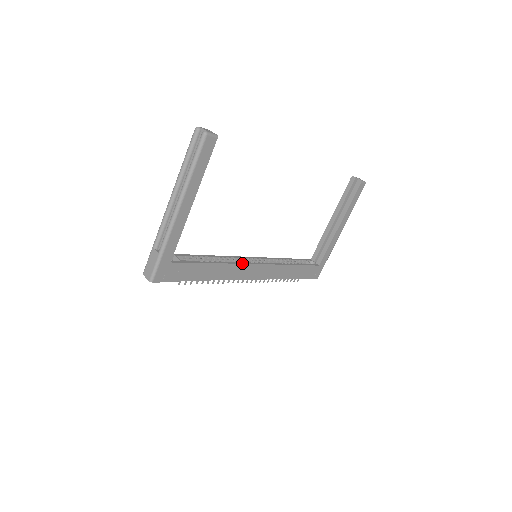
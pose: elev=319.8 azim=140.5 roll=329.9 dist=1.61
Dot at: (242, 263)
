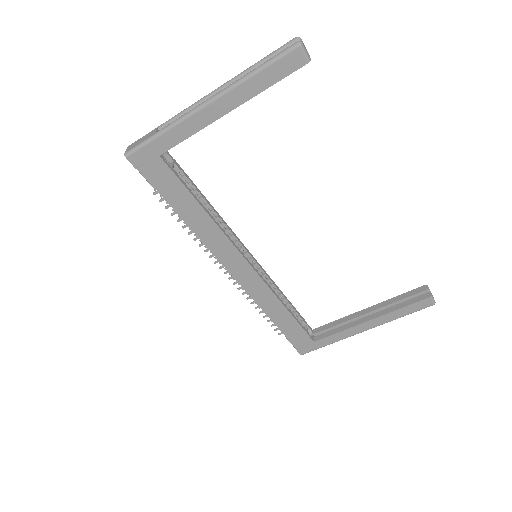
Dot at: (234, 244)
